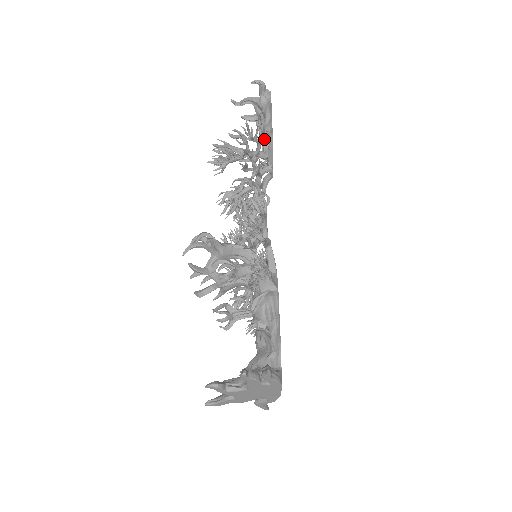
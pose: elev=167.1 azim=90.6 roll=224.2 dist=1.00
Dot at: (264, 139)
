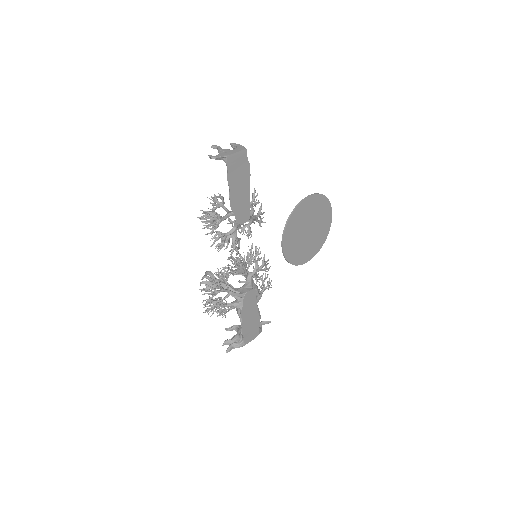
Dot at: occluded
